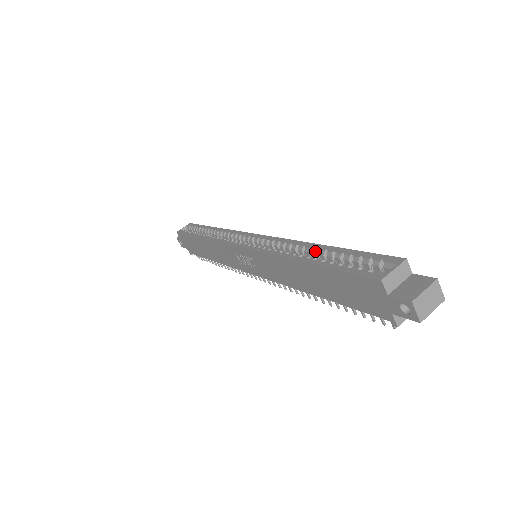
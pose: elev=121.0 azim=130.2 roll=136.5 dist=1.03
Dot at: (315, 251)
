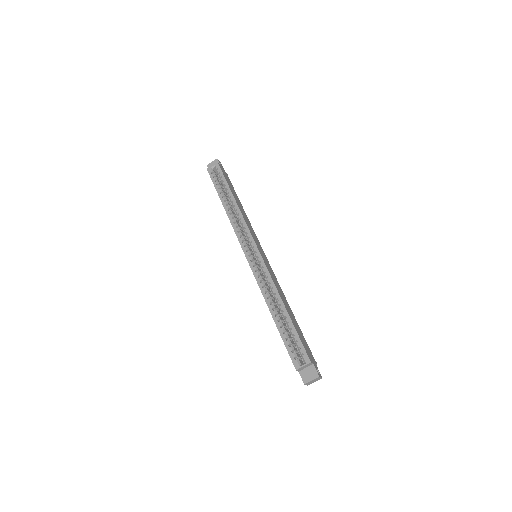
Dot at: (281, 310)
